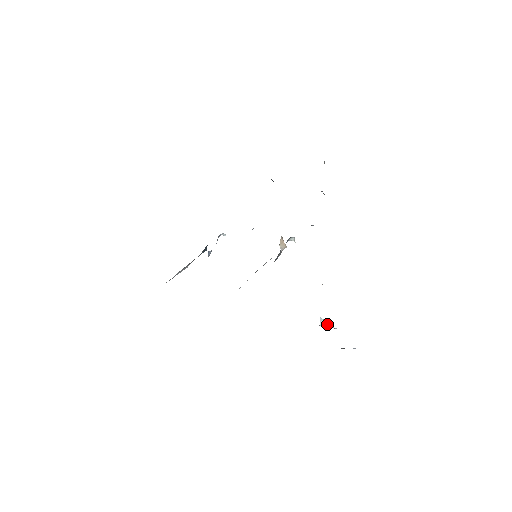
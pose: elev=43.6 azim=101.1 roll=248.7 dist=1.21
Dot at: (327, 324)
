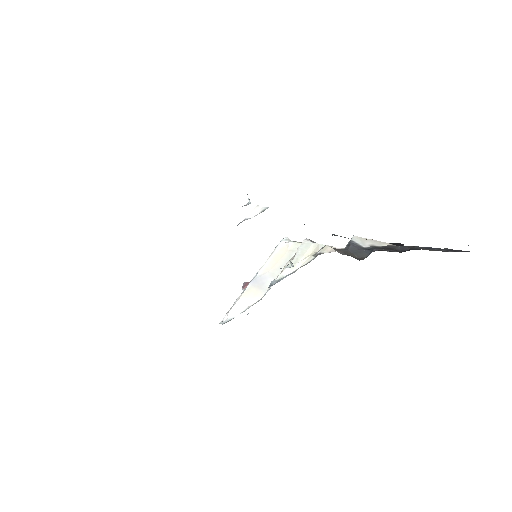
Dot at: occluded
